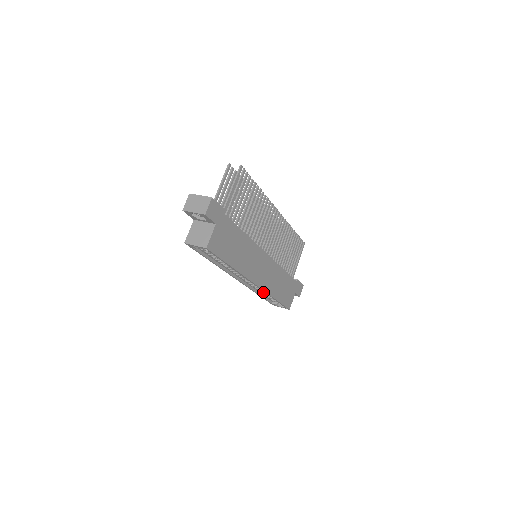
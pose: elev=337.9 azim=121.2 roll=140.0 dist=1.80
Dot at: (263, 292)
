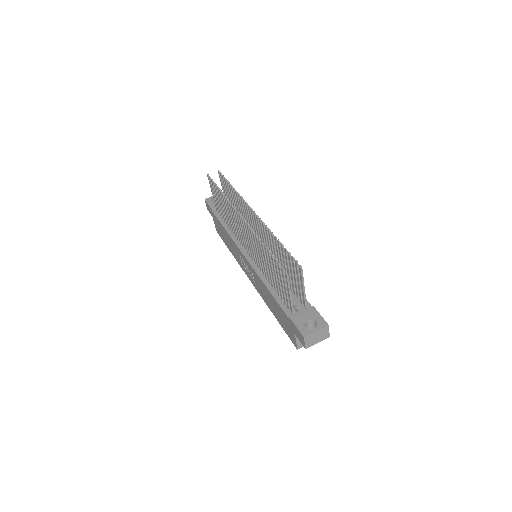
Dot at: occluded
